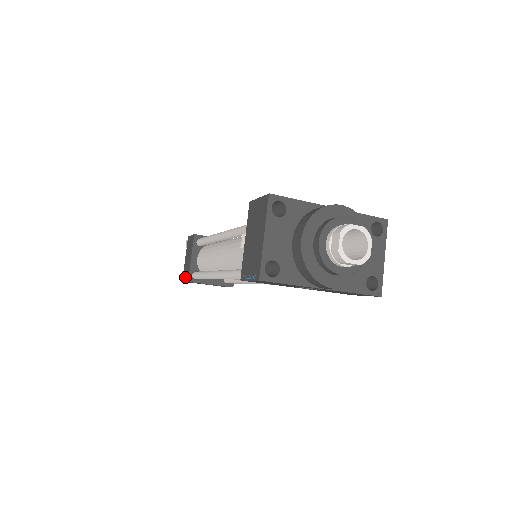
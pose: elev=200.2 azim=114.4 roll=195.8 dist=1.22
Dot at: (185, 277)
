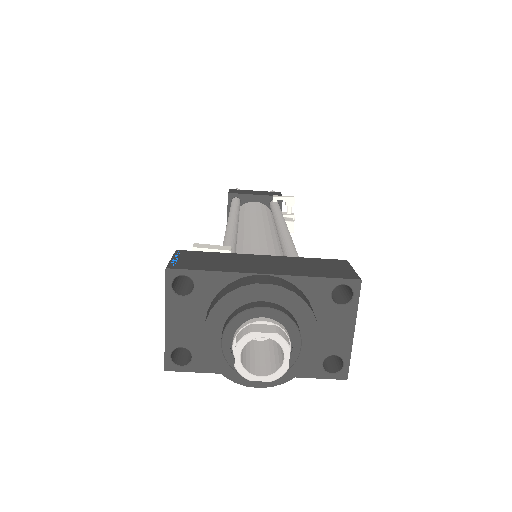
Dot at: occluded
